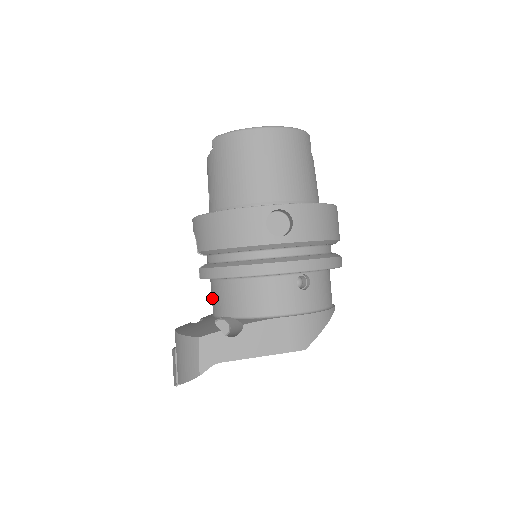
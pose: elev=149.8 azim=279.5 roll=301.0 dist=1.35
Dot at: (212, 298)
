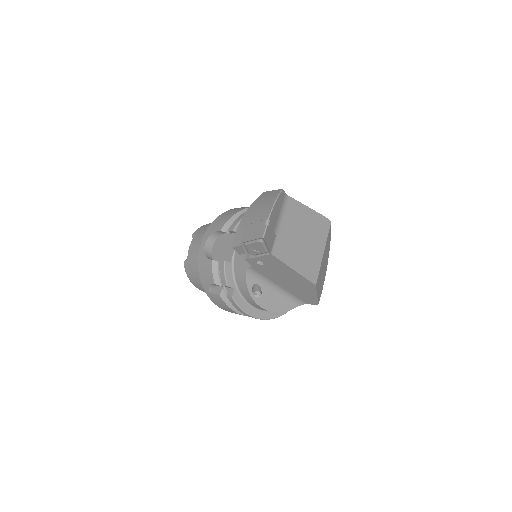
Dot at: occluded
